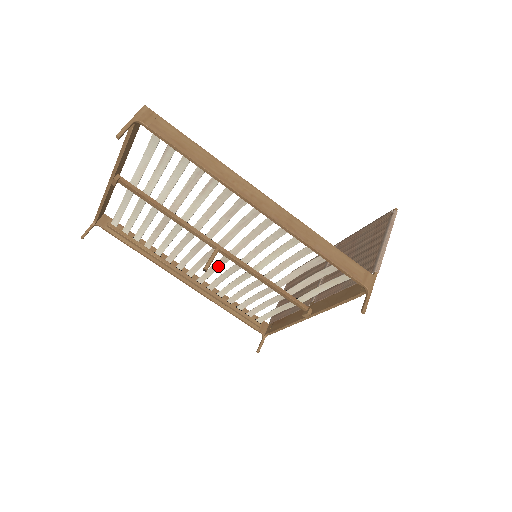
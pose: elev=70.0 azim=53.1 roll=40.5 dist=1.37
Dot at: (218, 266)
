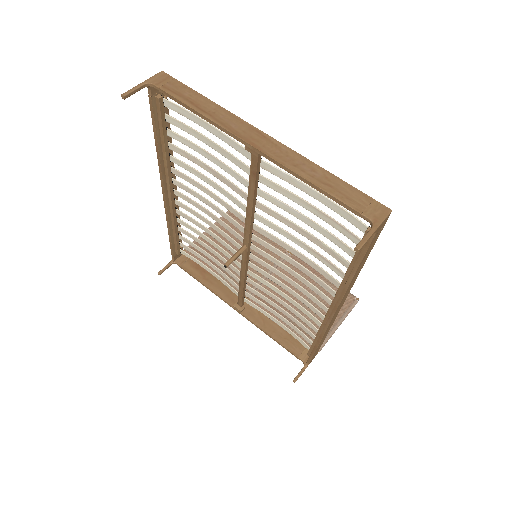
Dot at: (218, 230)
